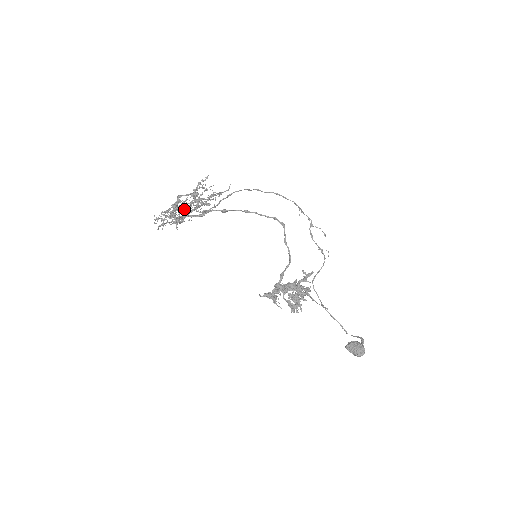
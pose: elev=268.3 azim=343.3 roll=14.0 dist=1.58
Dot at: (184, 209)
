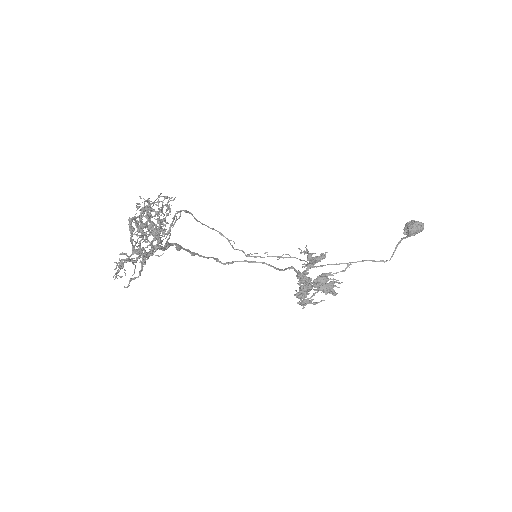
Dot at: (146, 237)
